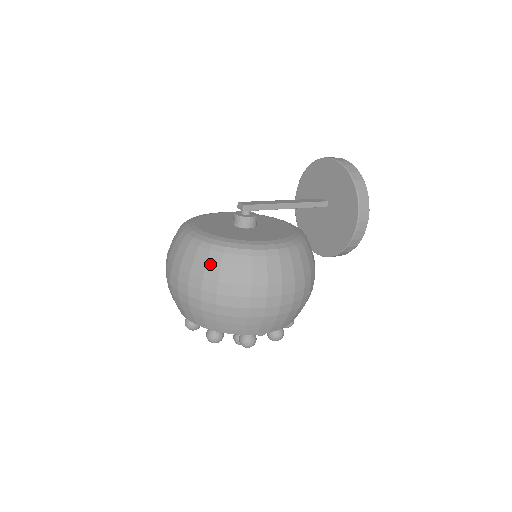
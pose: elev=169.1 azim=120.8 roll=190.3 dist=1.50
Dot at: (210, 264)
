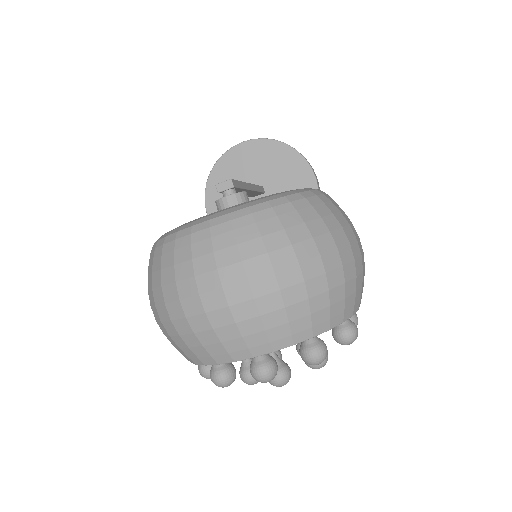
Dot at: (287, 222)
